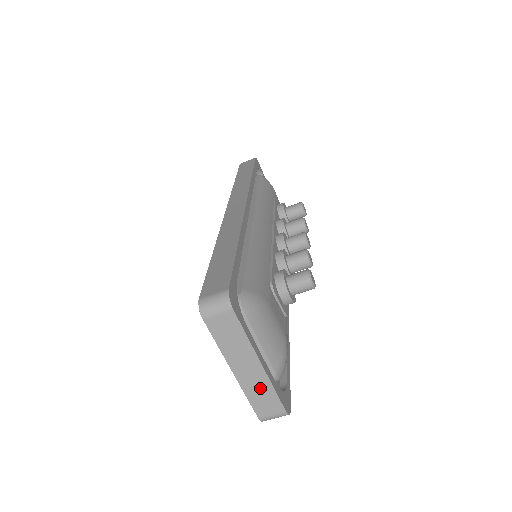
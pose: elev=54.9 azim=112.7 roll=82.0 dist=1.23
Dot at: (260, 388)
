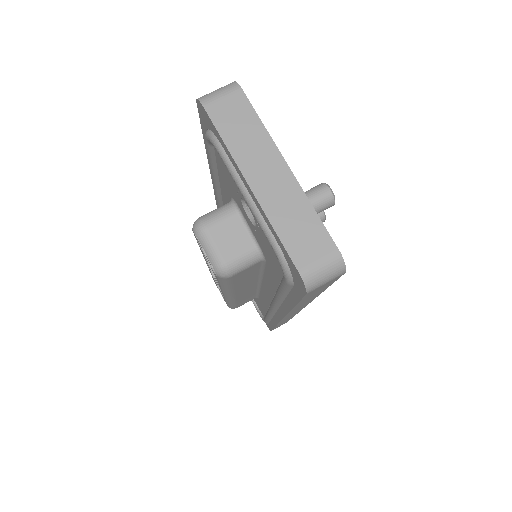
Dot at: (292, 209)
